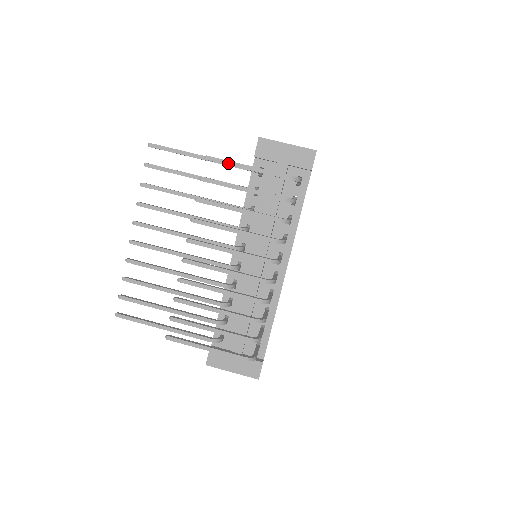
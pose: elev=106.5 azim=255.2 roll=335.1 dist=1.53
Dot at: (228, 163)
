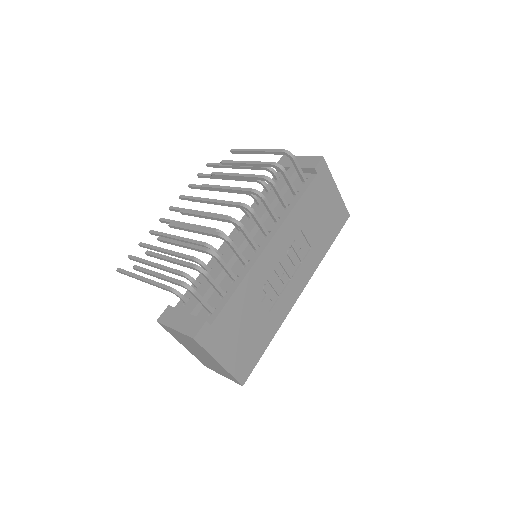
Dot at: (244, 150)
